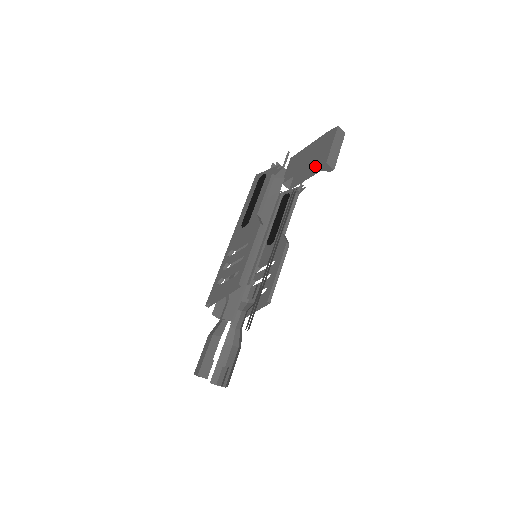
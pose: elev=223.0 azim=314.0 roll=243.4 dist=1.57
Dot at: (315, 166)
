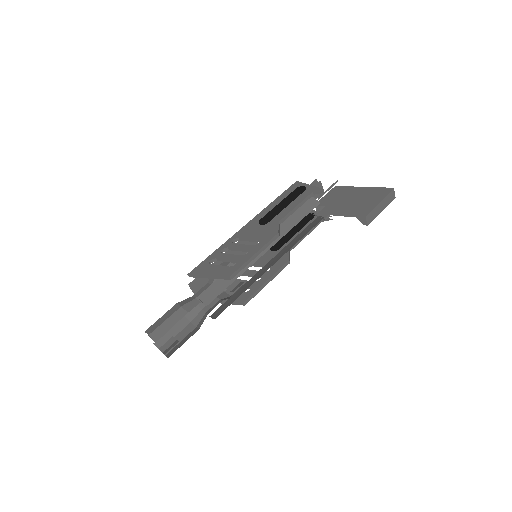
Dot at: (352, 209)
